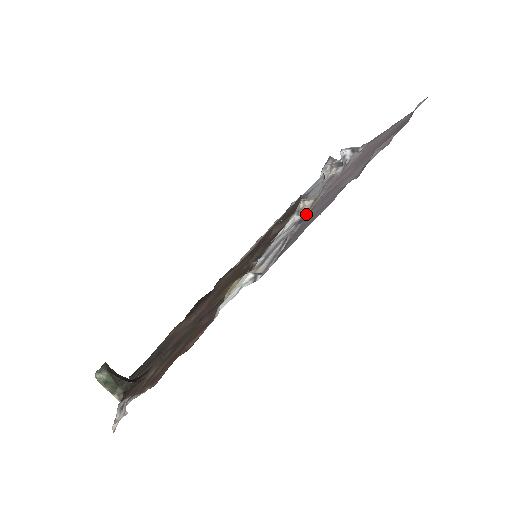
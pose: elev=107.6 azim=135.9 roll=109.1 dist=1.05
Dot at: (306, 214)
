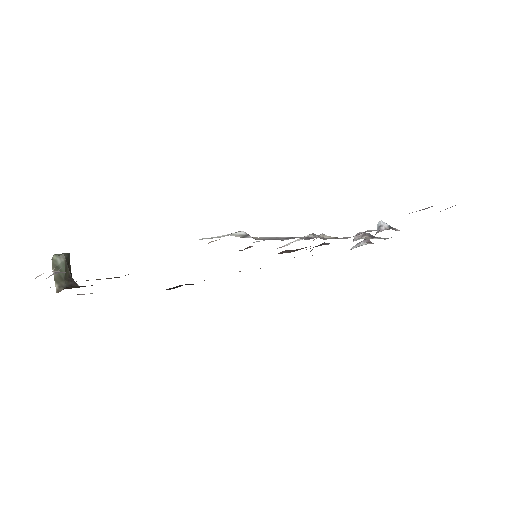
Dot at: (321, 238)
